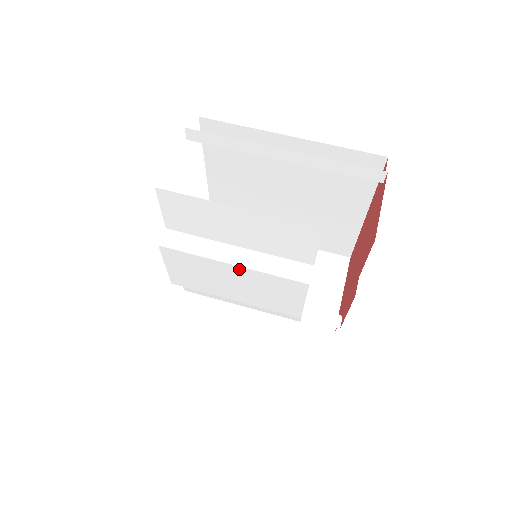
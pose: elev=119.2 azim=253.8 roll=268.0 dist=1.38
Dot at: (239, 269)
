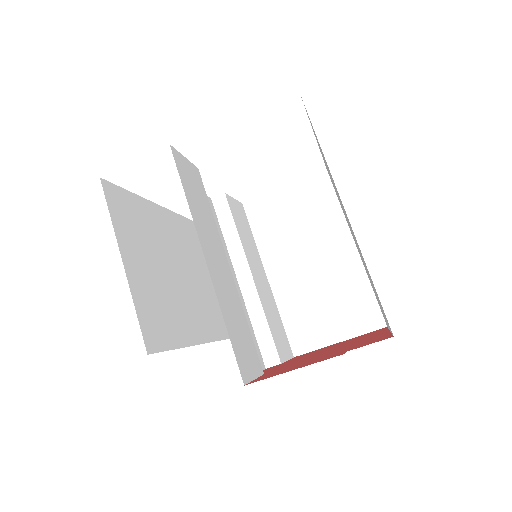
Dot at: occluded
